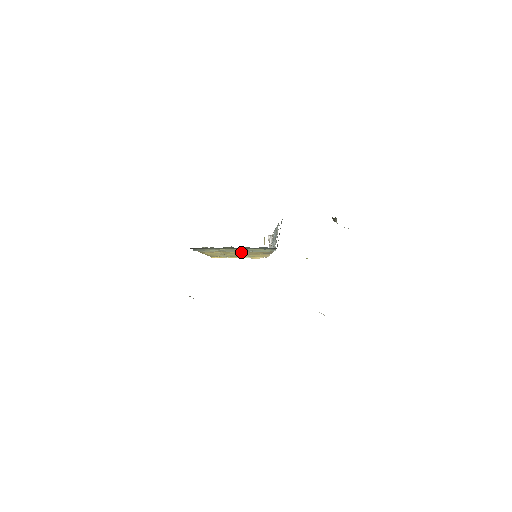
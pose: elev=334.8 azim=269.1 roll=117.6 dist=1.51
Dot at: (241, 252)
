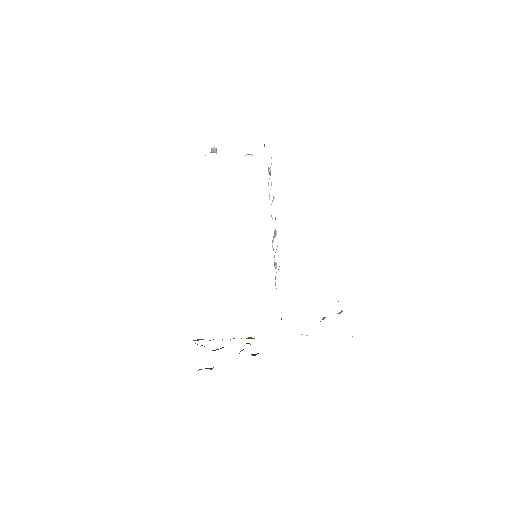
Dot at: occluded
